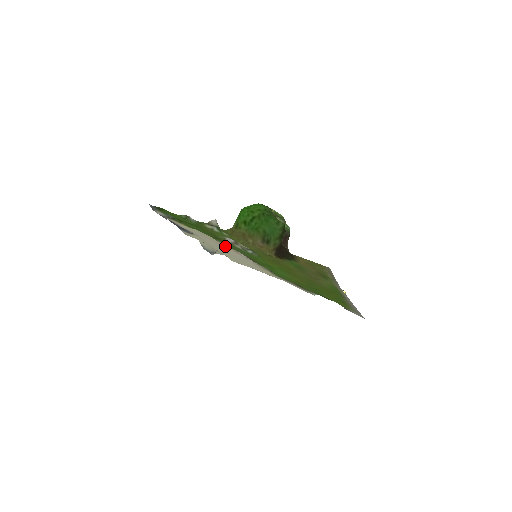
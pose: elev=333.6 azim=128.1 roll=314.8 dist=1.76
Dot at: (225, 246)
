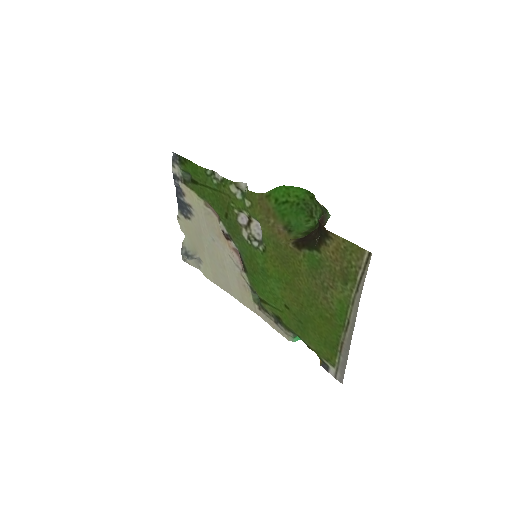
Dot at: (223, 237)
